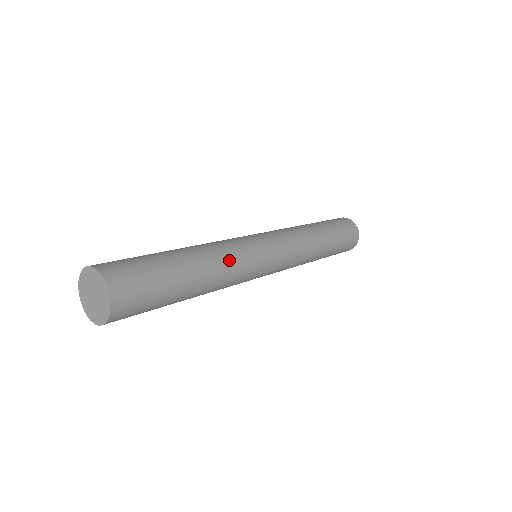
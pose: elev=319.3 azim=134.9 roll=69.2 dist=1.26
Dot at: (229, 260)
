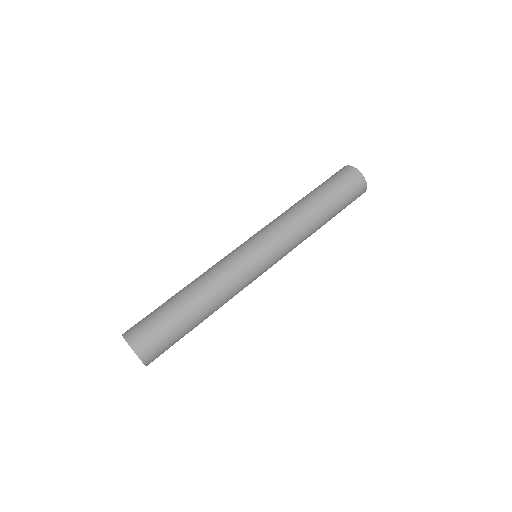
Dot at: (229, 295)
